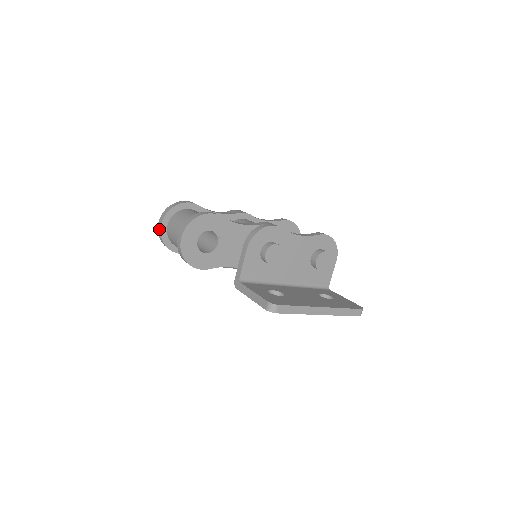
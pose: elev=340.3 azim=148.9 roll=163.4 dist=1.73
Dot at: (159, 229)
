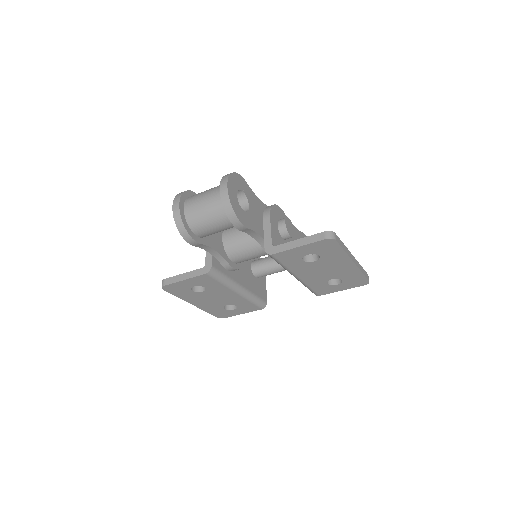
Dot at: (176, 209)
